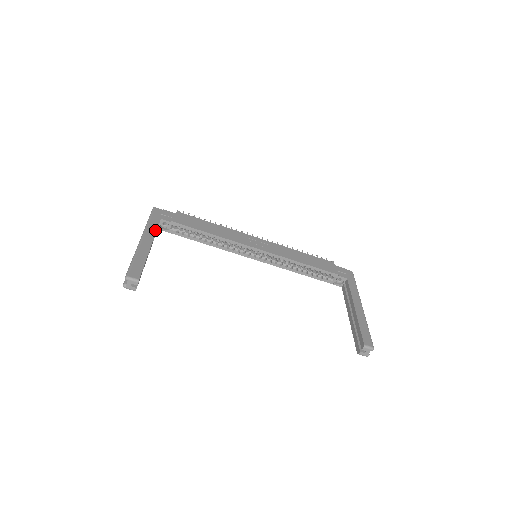
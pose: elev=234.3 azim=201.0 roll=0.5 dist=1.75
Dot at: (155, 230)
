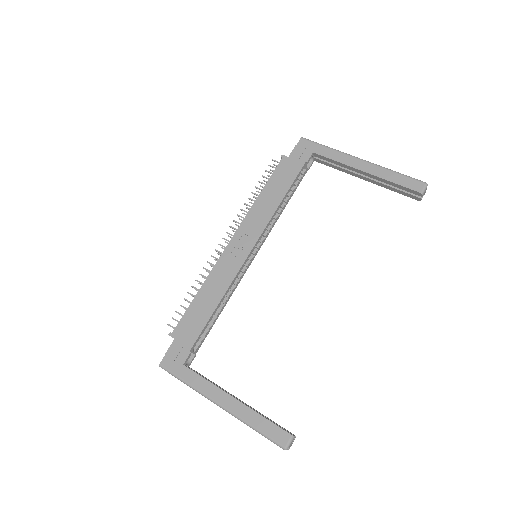
Dot at: (205, 381)
